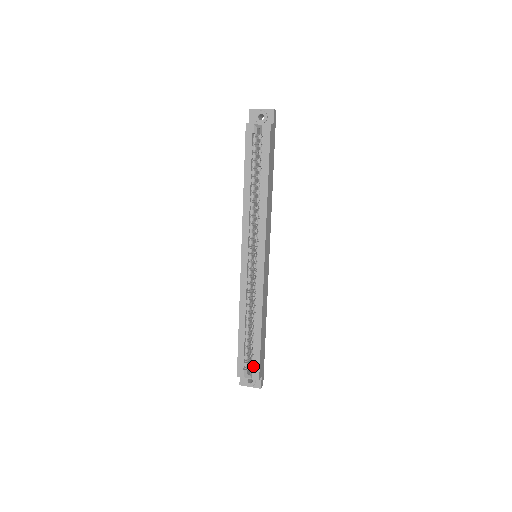
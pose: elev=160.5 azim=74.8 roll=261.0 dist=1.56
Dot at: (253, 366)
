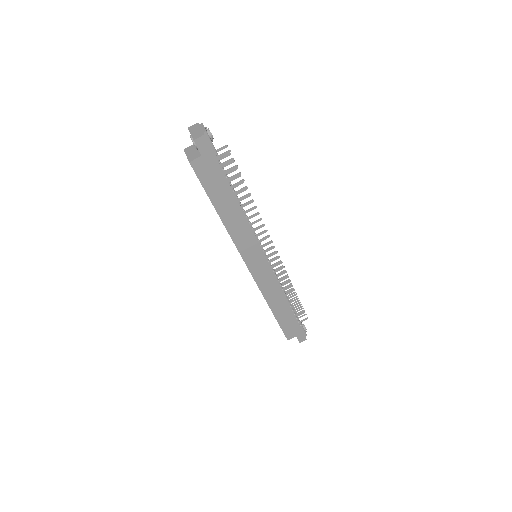
Dot at: occluded
